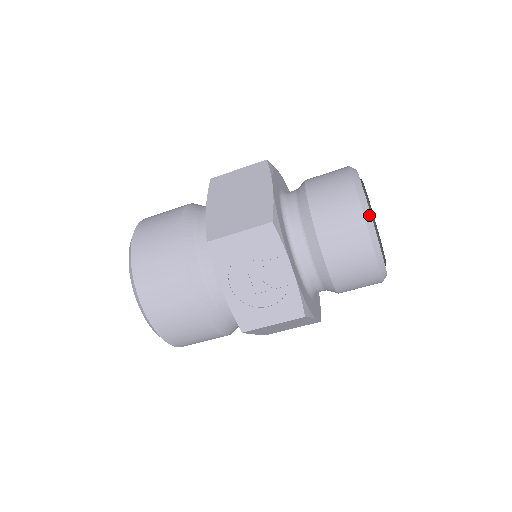
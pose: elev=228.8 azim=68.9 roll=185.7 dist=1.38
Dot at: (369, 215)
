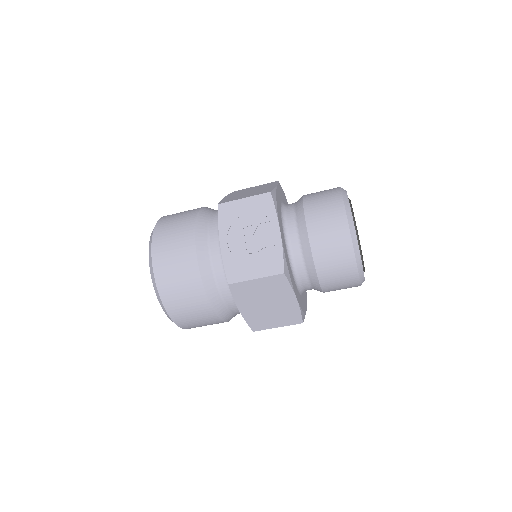
Dot at: (348, 205)
